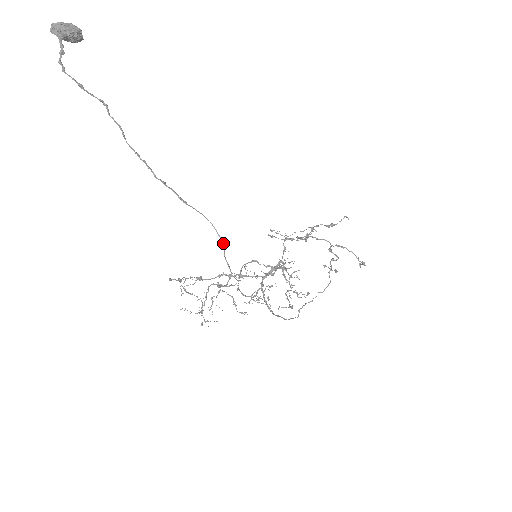
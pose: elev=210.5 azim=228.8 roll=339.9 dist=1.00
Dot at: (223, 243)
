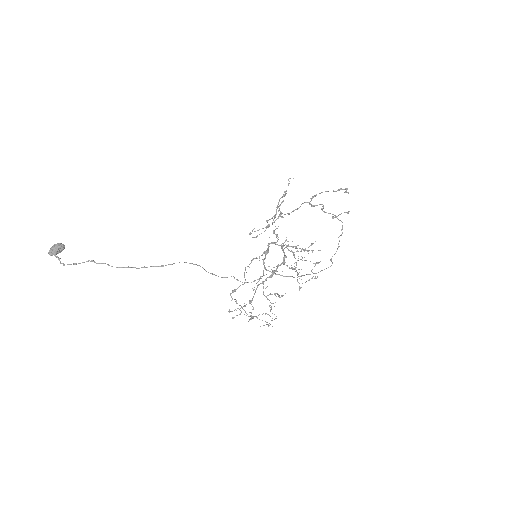
Dot at: (200, 266)
